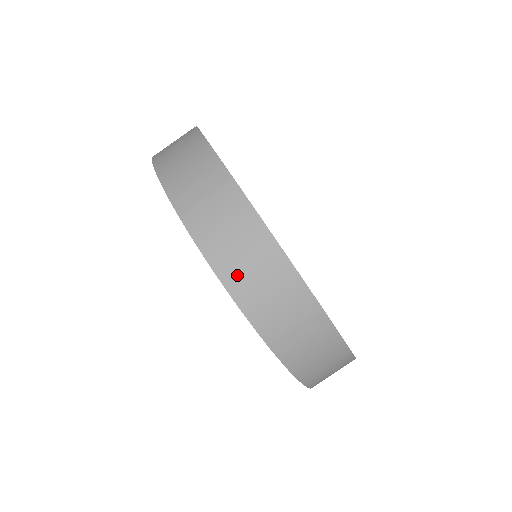
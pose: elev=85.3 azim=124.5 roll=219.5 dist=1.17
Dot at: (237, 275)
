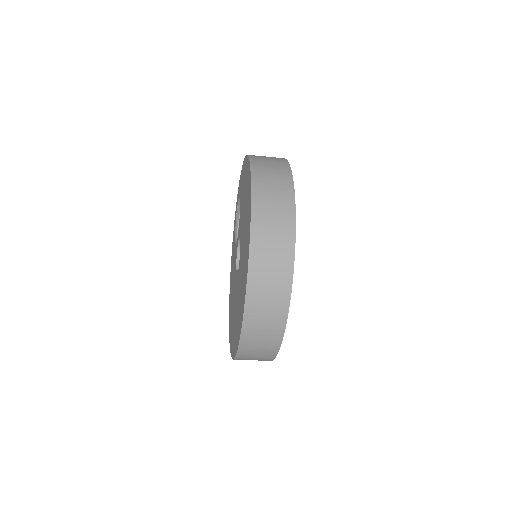
Dot at: (250, 340)
